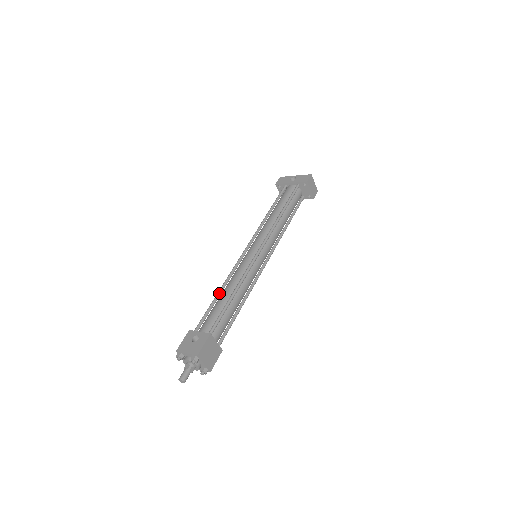
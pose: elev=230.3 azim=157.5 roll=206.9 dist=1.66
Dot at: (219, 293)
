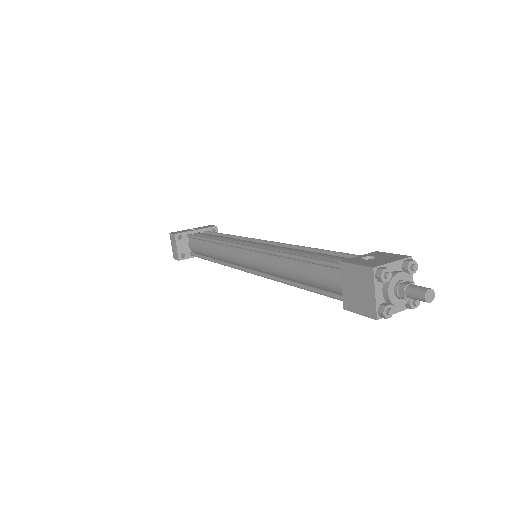
Dot at: (294, 254)
